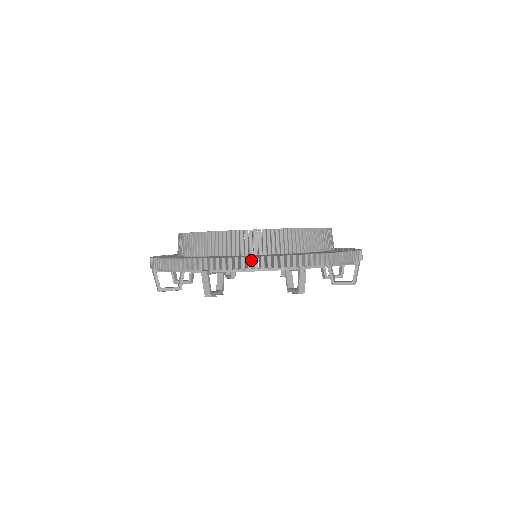
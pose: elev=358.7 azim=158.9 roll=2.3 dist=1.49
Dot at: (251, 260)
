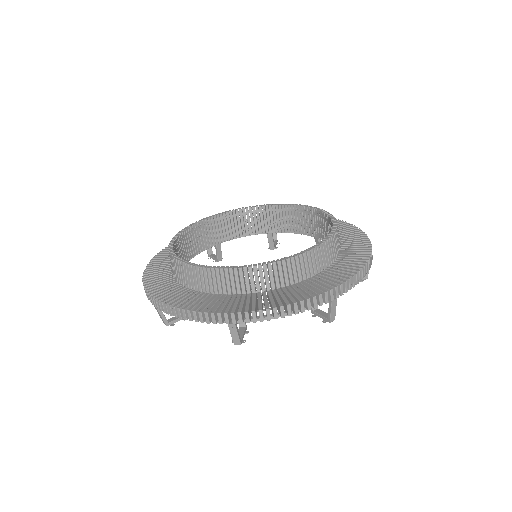
Dot at: (182, 310)
